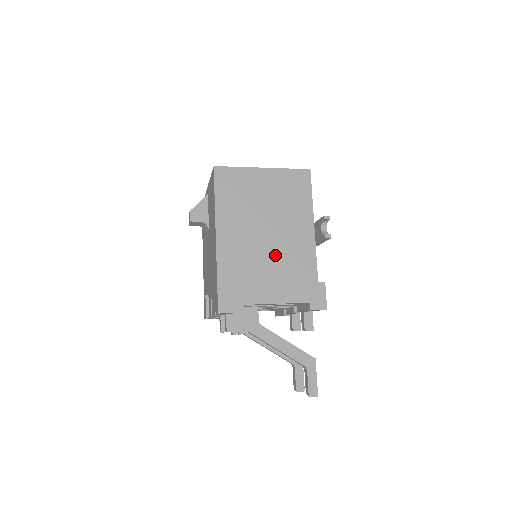
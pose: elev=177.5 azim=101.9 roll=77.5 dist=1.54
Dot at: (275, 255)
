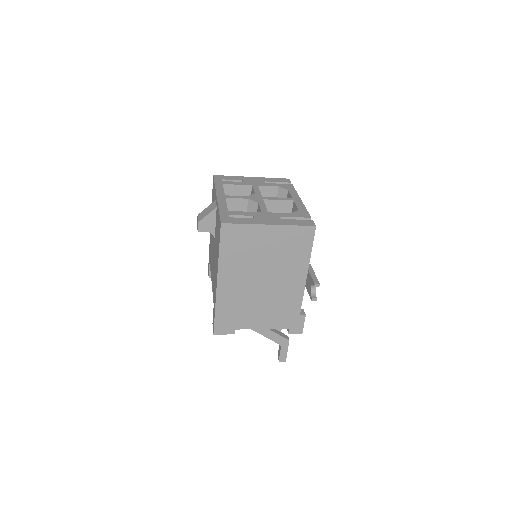
Dot at: (267, 296)
